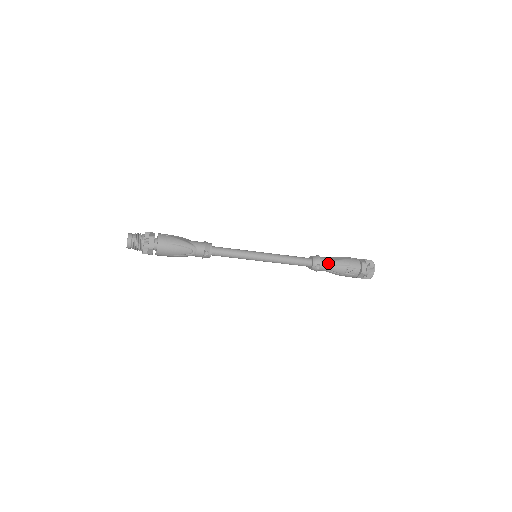
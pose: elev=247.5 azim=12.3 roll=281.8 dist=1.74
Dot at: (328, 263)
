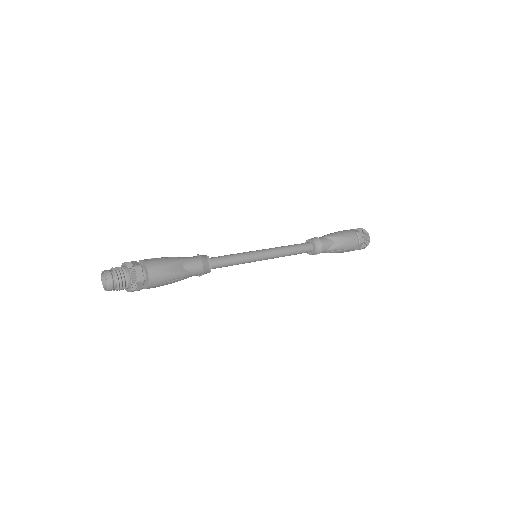
Dot at: (328, 250)
